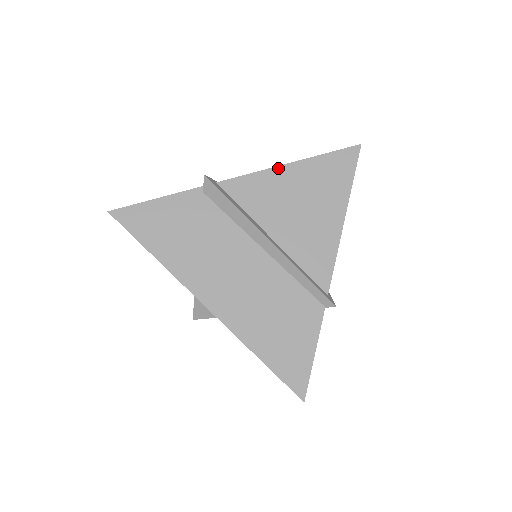
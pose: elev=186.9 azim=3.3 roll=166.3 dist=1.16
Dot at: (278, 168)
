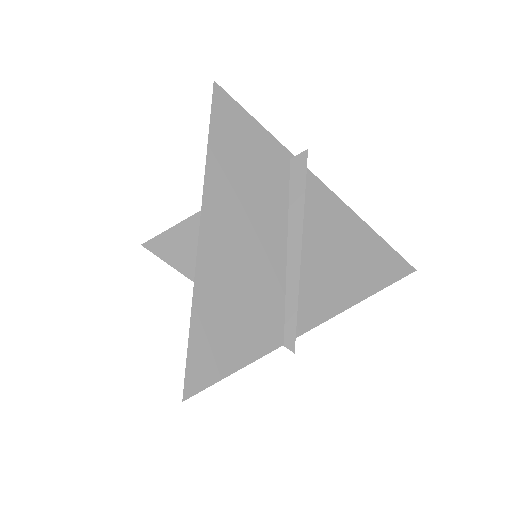
Dot at: (353, 213)
